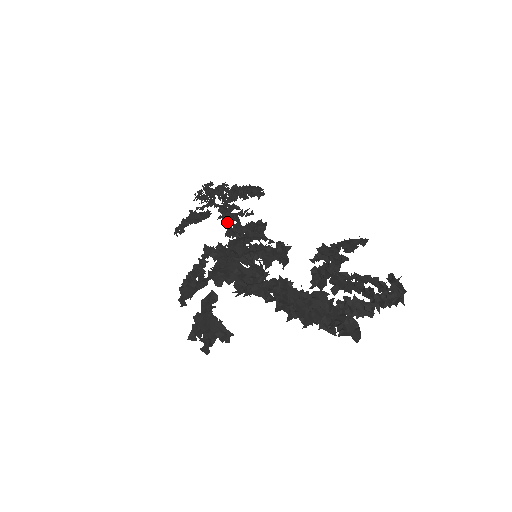
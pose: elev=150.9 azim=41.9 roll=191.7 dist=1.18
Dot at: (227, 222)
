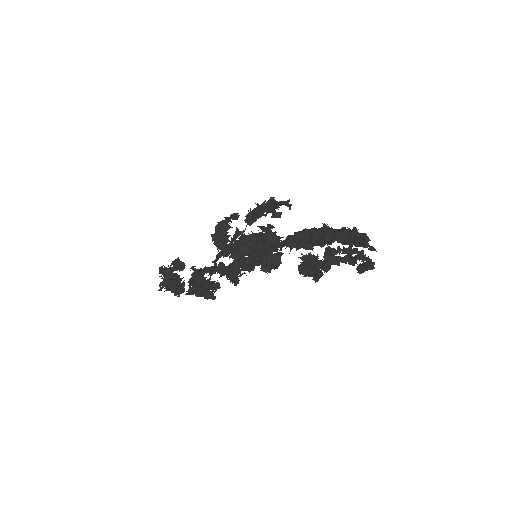
Dot at: (203, 279)
